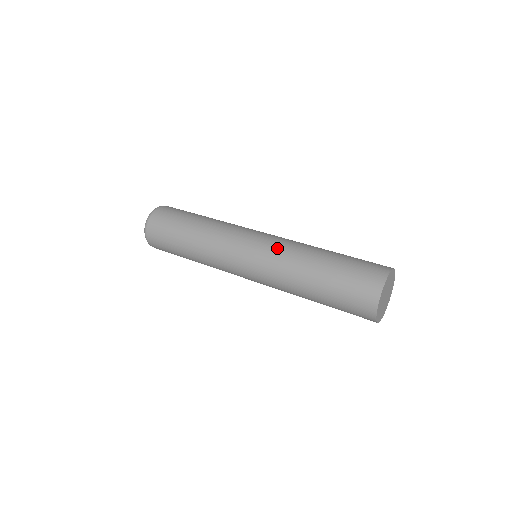
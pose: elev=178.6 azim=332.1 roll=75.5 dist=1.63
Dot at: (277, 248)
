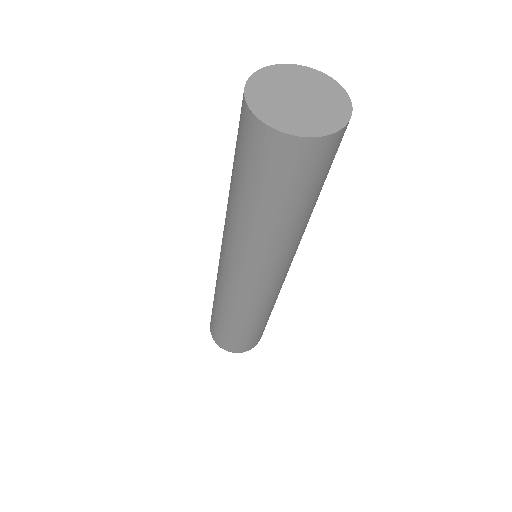
Dot at: occluded
